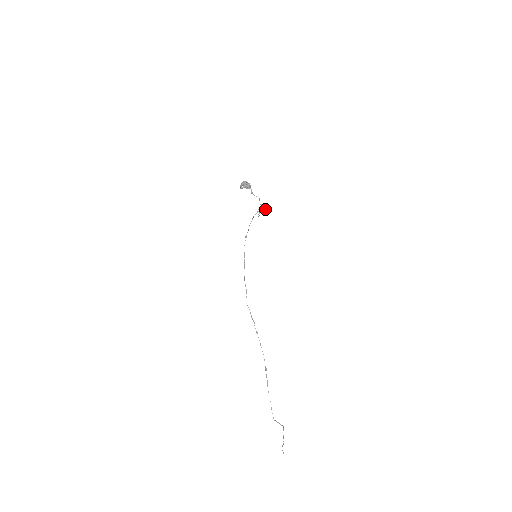
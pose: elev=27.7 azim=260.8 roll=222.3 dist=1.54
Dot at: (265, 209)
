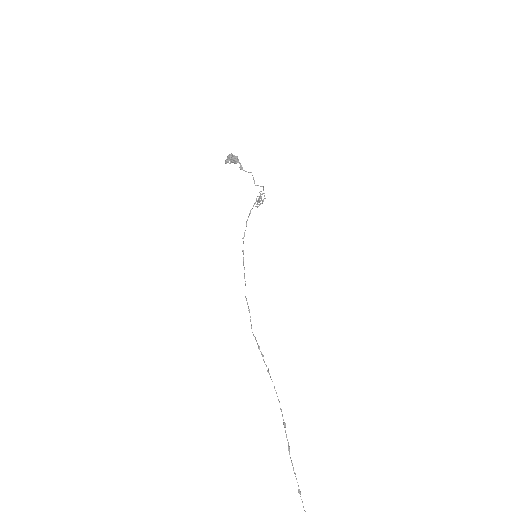
Dot at: (264, 196)
